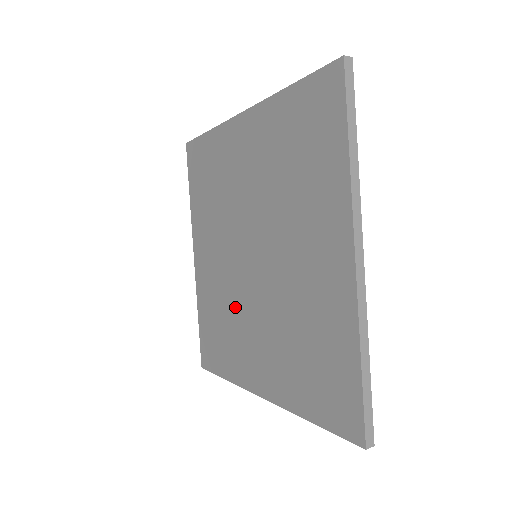
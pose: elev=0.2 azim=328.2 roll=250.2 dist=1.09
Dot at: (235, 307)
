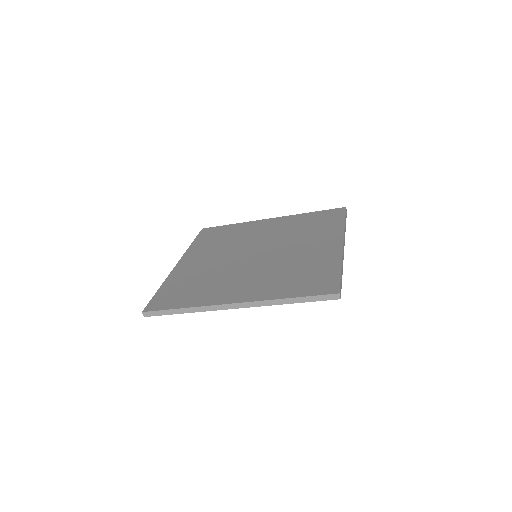
Dot at: (222, 273)
